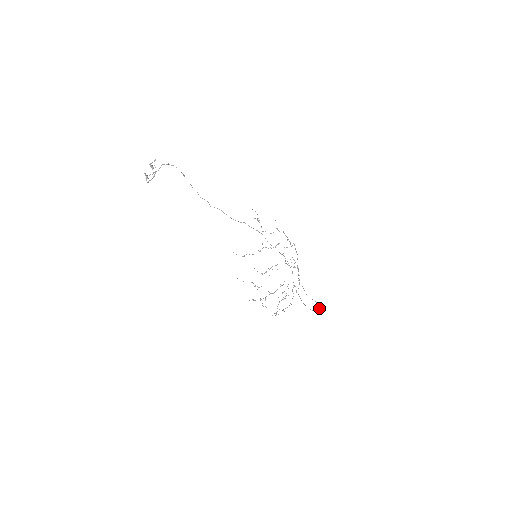
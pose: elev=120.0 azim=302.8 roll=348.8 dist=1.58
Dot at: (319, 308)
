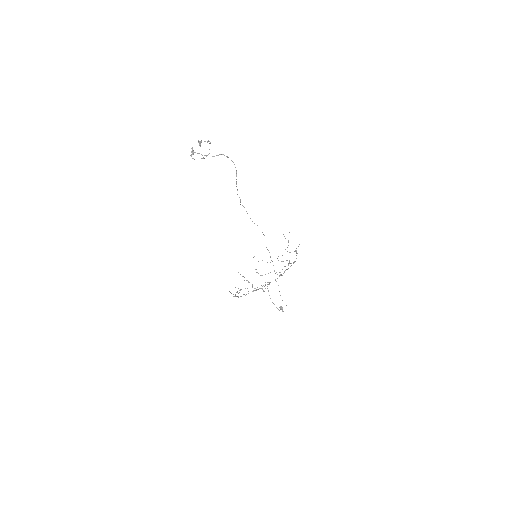
Dot at: (282, 308)
